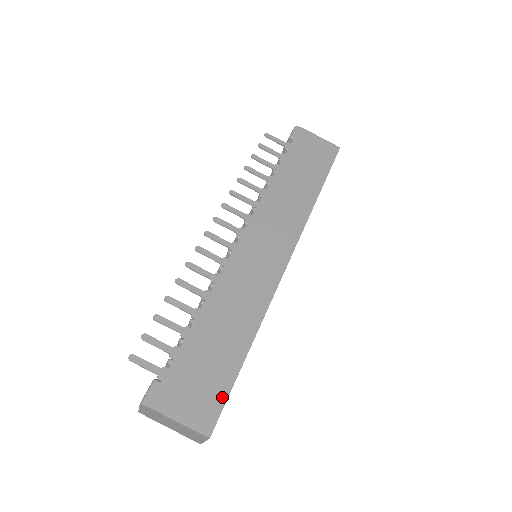
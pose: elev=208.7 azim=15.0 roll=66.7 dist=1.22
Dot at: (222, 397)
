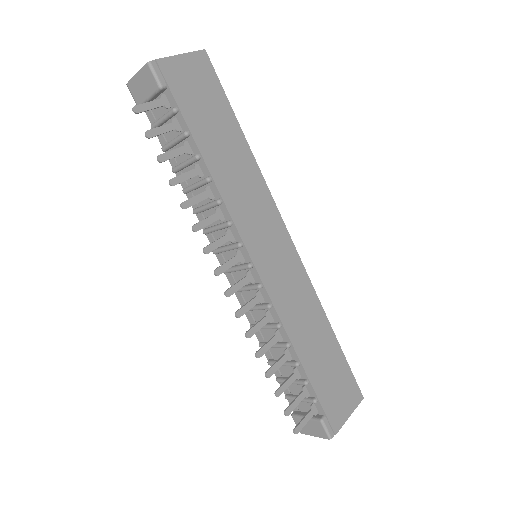
Dot at: (349, 374)
